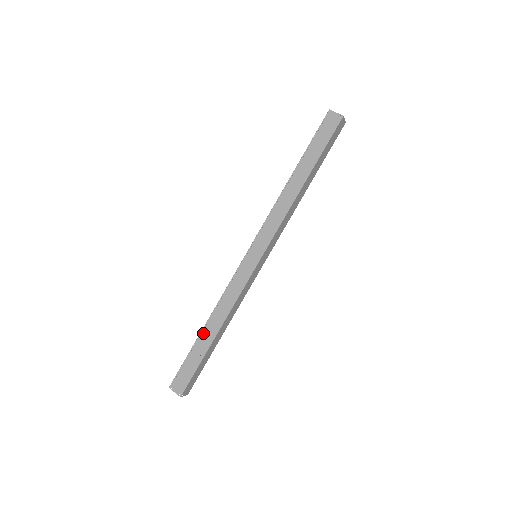
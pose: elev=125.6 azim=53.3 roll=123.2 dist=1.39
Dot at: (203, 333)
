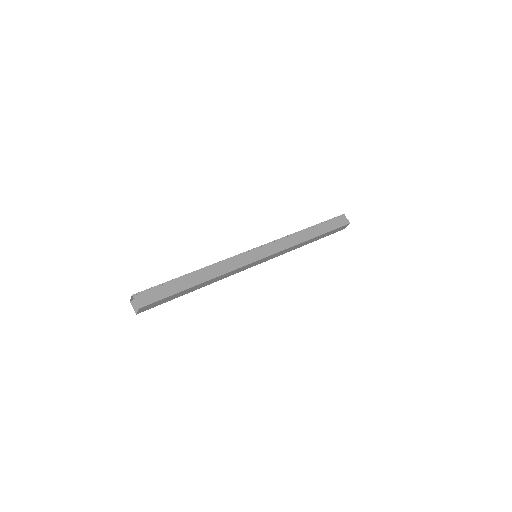
Dot at: (190, 275)
